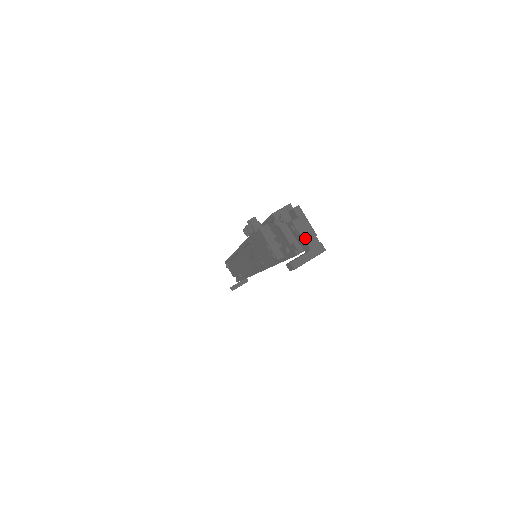
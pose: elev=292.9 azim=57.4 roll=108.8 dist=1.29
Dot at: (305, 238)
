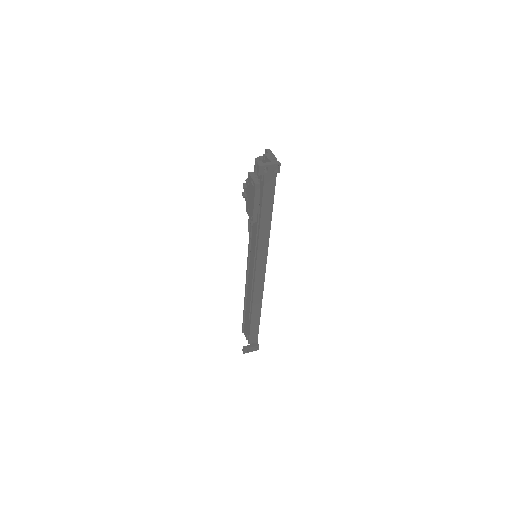
Dot at: (269, 158)
